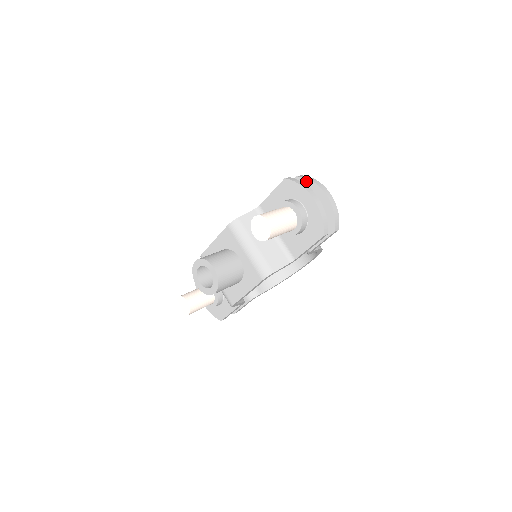
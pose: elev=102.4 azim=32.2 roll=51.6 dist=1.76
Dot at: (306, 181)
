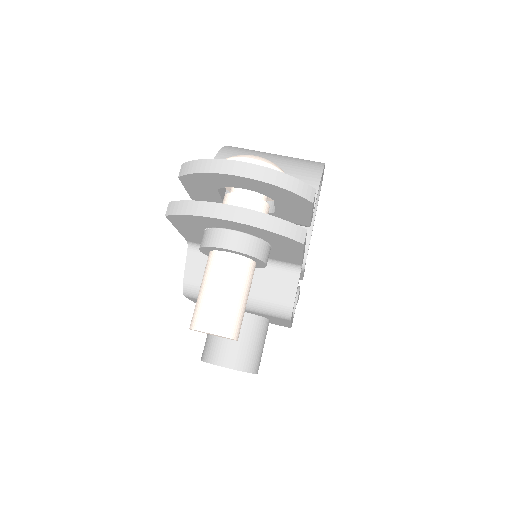
Dot at: (196, 176)
